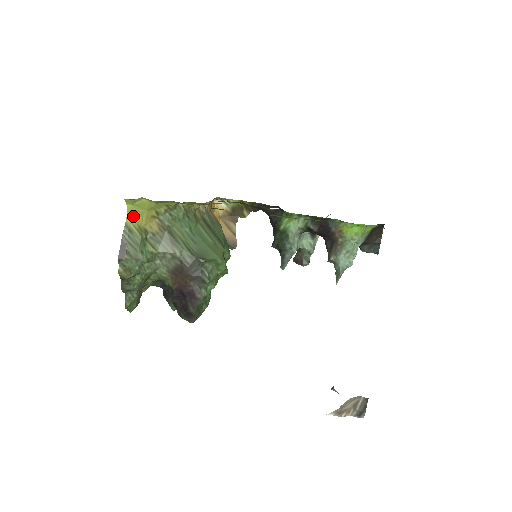
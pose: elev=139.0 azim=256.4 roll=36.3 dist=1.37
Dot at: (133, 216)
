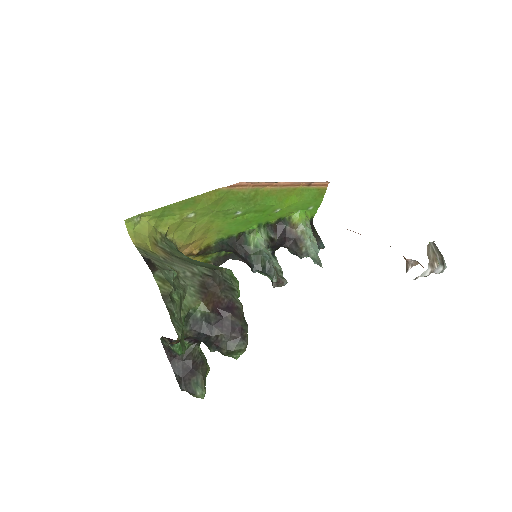
Dot at: (138, 242)
